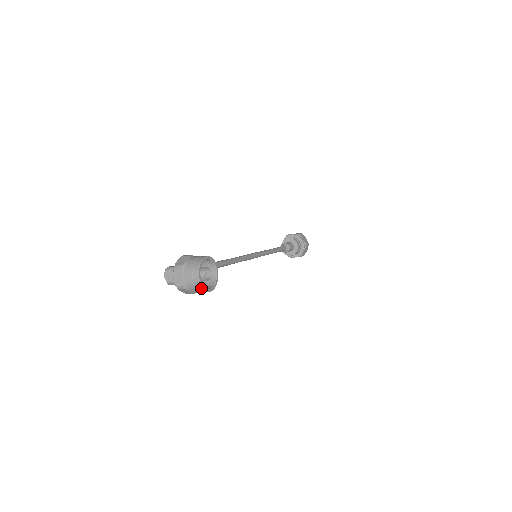
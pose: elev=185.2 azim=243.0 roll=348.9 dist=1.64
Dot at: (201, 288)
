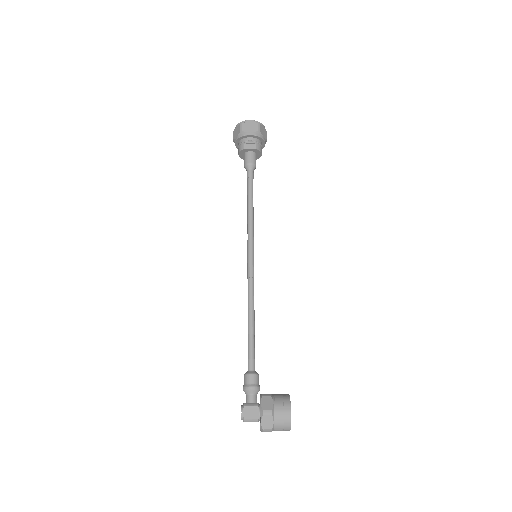
Dot at: occluded
